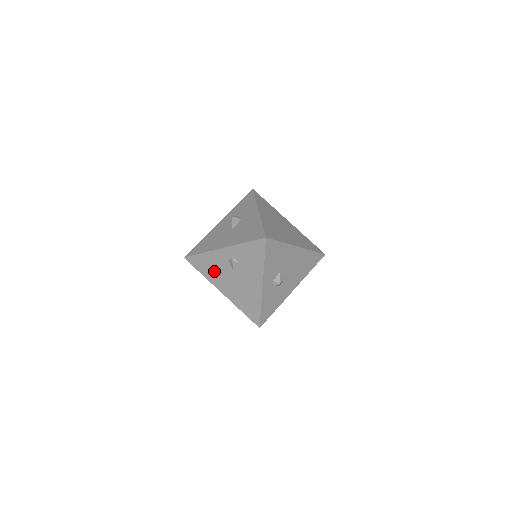
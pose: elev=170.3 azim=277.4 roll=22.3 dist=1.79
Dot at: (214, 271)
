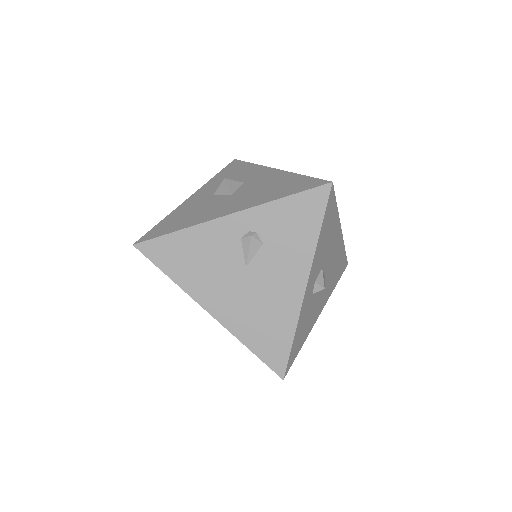
Dot at: (201, 267)
